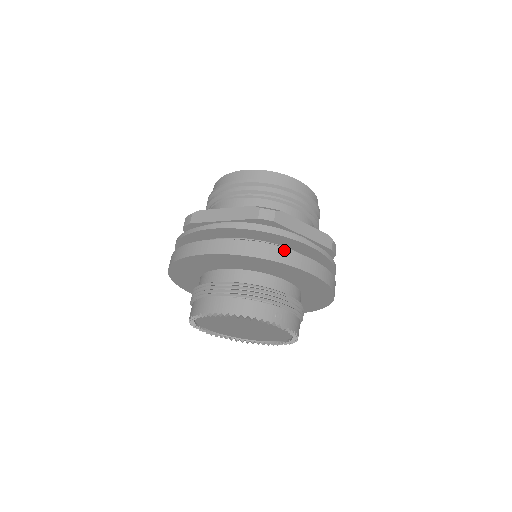
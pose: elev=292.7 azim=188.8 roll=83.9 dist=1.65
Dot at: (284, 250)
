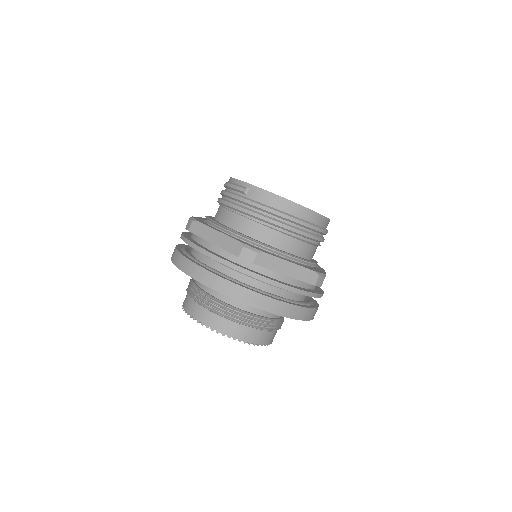
Dot at: (316, 309)
